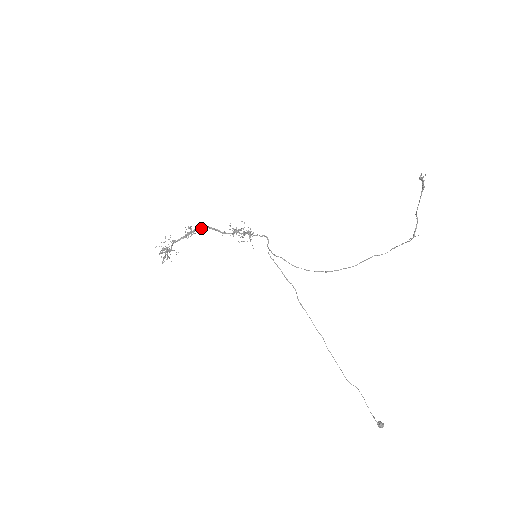
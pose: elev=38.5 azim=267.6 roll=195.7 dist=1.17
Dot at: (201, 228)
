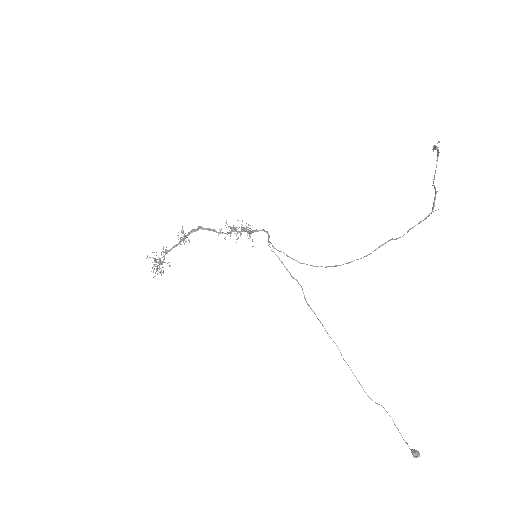
Dot at: (195, 231)
